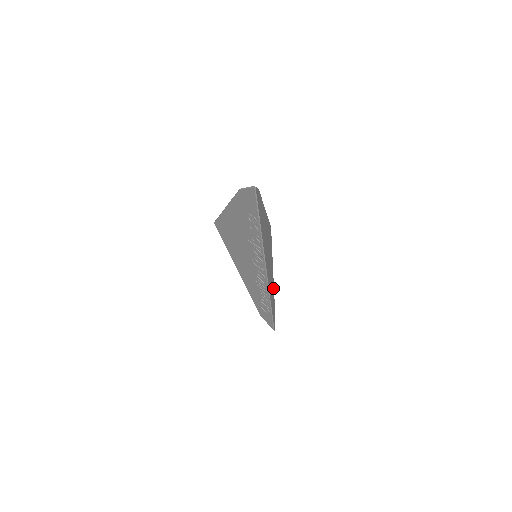
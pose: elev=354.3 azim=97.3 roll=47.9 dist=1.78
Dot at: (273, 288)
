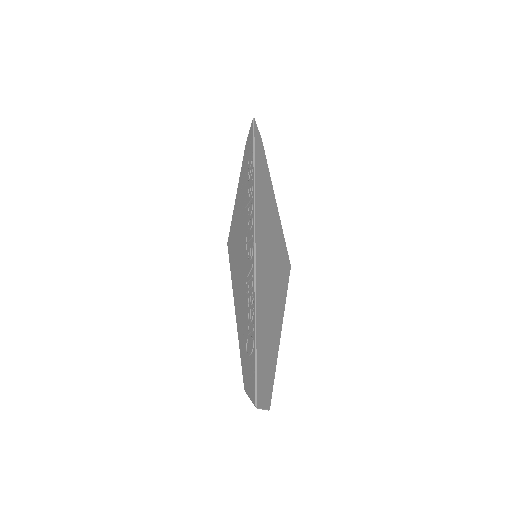
Dot at: (276, 341)
